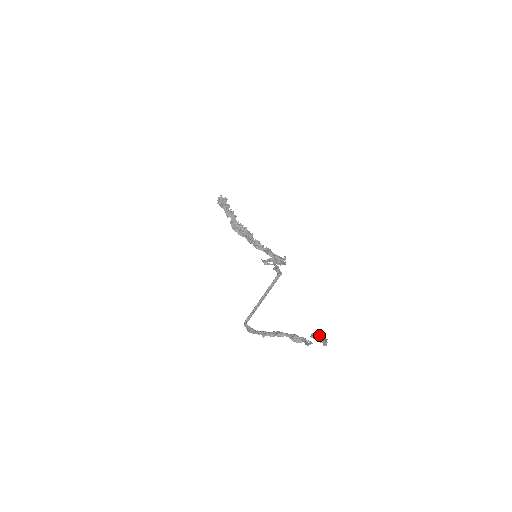
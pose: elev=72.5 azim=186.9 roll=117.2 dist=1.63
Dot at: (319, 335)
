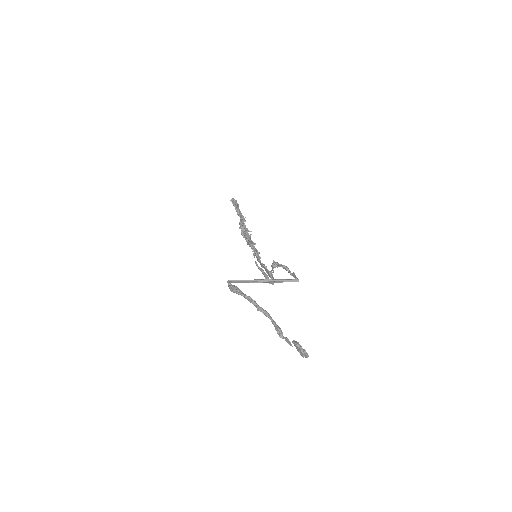
Dot at: (300, 347)
